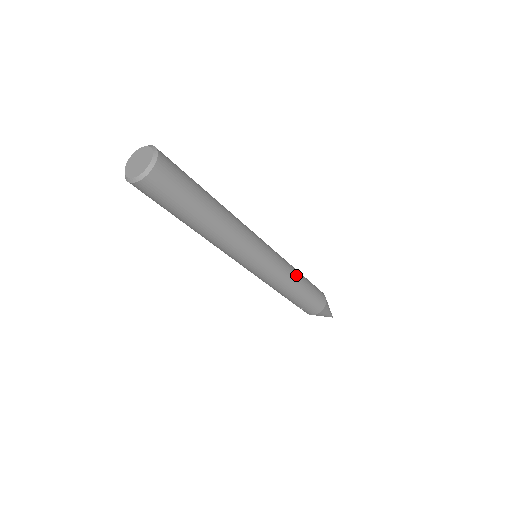
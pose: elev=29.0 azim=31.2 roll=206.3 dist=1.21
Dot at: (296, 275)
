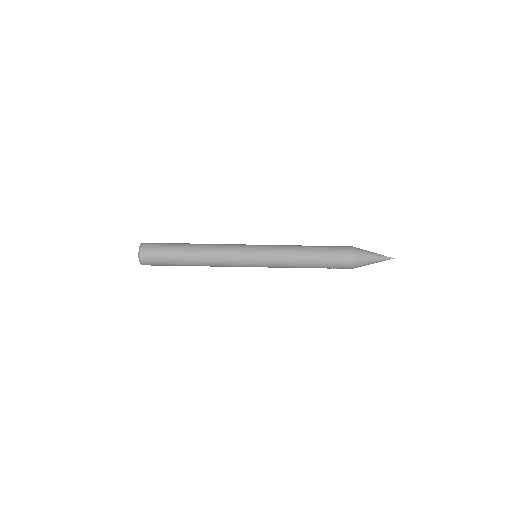
Dot at: (297, 251)
